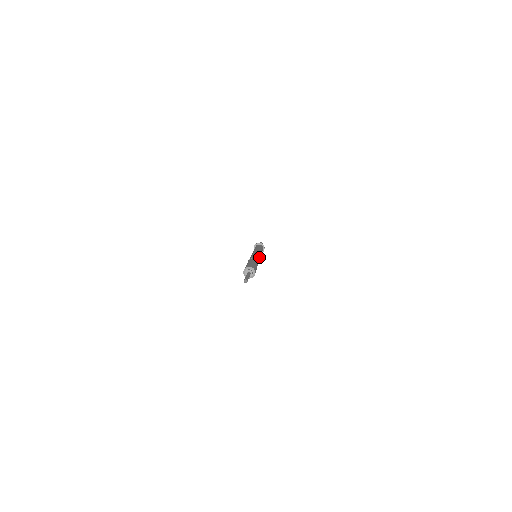
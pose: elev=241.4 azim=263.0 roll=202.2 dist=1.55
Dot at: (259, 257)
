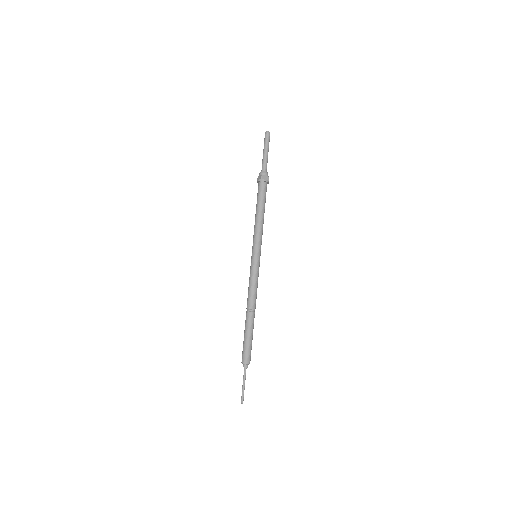
Dot at: (254, 279)
